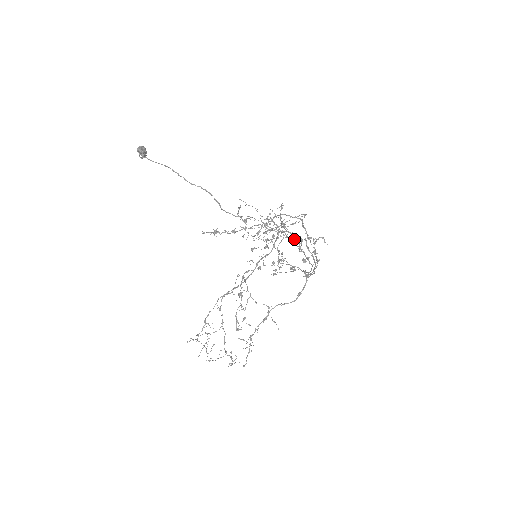
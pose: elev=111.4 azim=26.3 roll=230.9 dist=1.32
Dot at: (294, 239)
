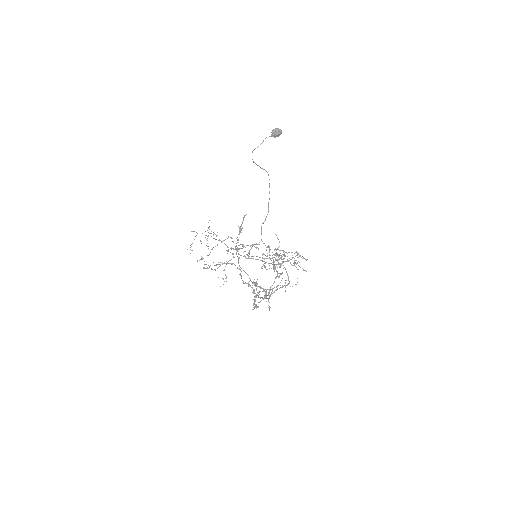
Dot at: occluded
